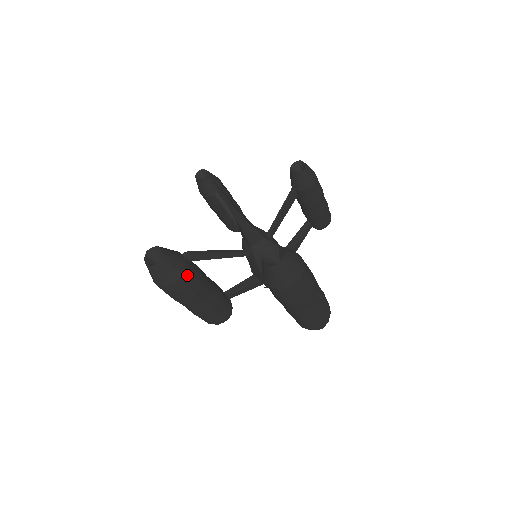
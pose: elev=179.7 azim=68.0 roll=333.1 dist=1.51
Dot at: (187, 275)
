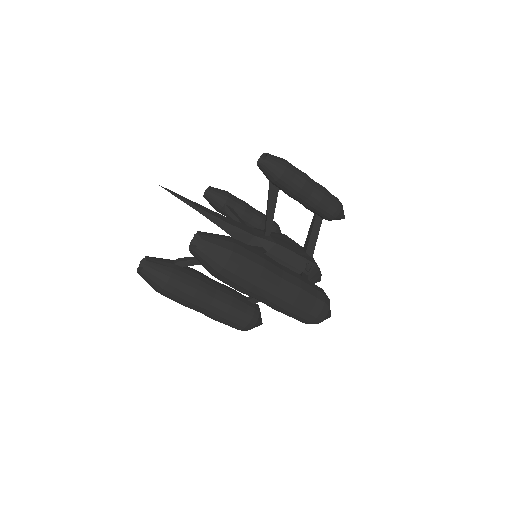
Dot at: (176, 279)
